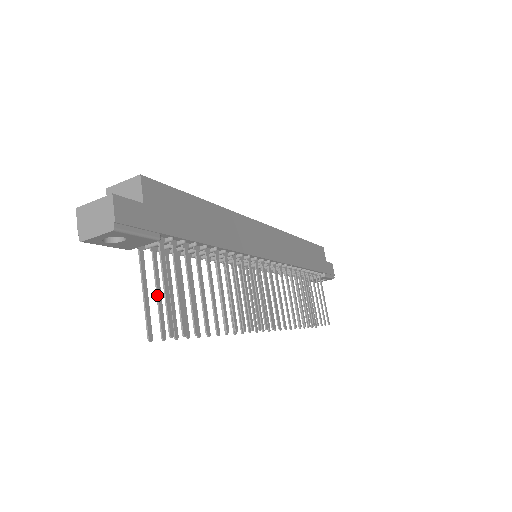
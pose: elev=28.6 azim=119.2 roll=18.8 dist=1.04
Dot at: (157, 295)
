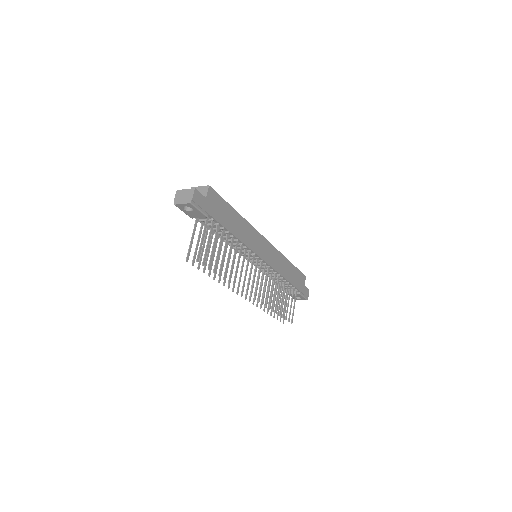
Dot at: (197, 244)
